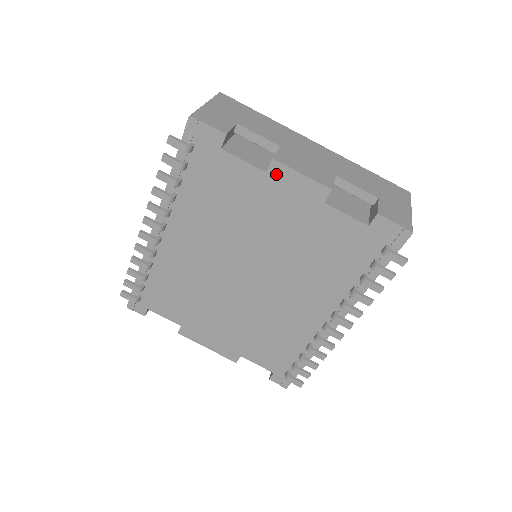
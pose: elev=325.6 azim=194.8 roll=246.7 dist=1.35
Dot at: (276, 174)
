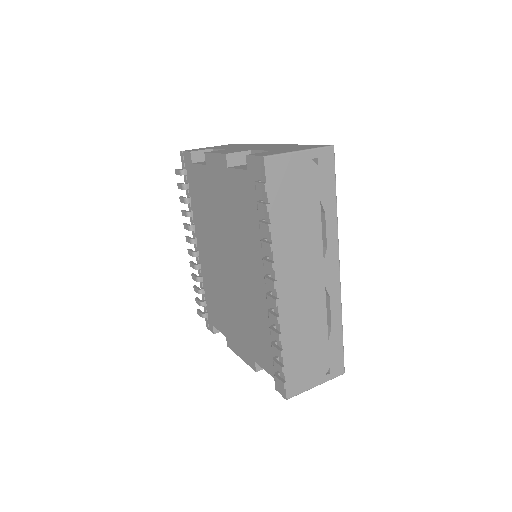
Dot at: (209, 163)
